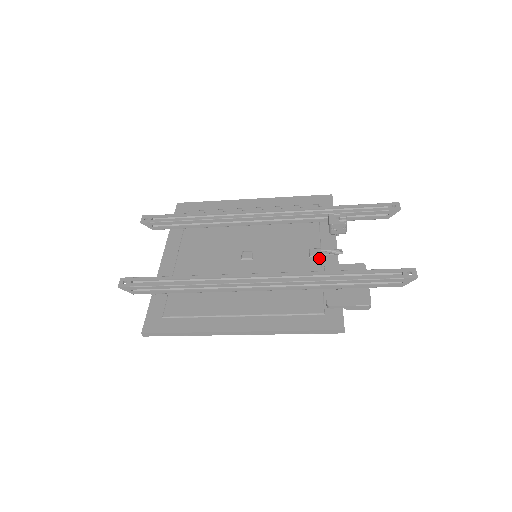
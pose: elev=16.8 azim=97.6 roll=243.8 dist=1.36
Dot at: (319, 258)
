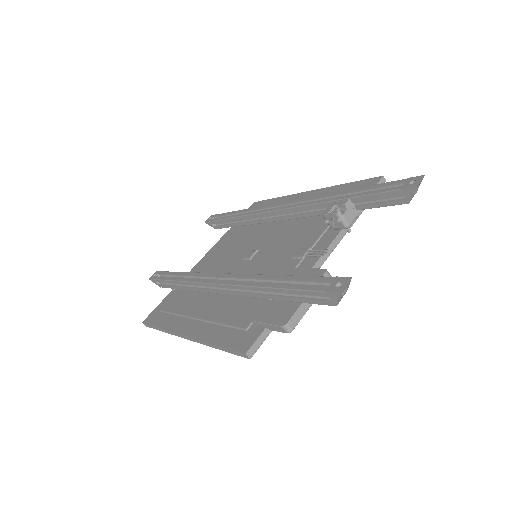
Dot at: (299, 260)
